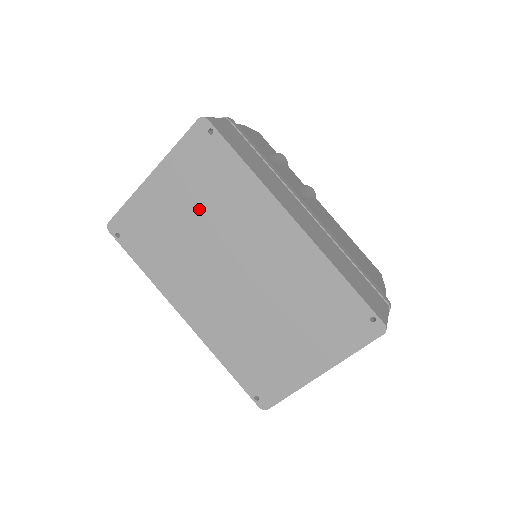
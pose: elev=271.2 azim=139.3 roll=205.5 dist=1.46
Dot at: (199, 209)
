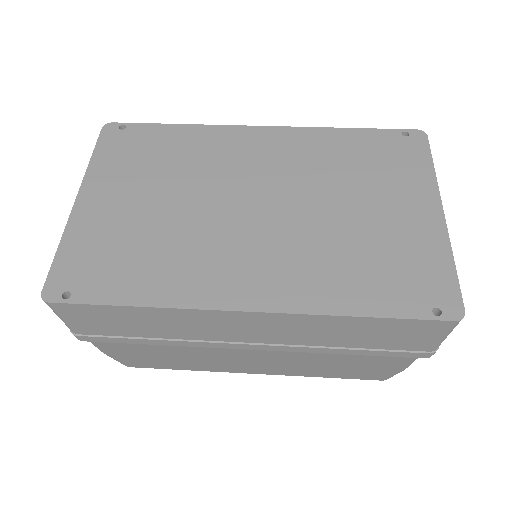
Dot at: (160, 185)
